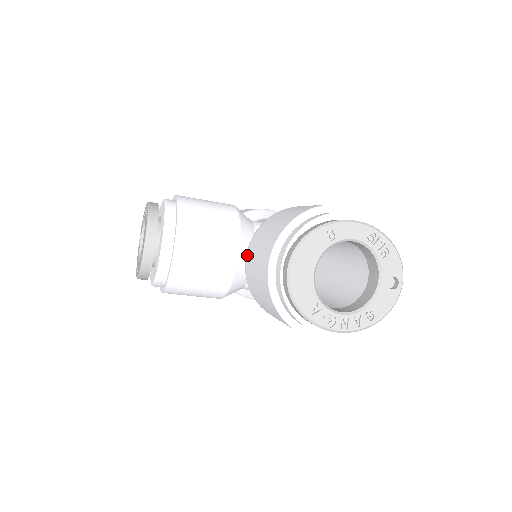
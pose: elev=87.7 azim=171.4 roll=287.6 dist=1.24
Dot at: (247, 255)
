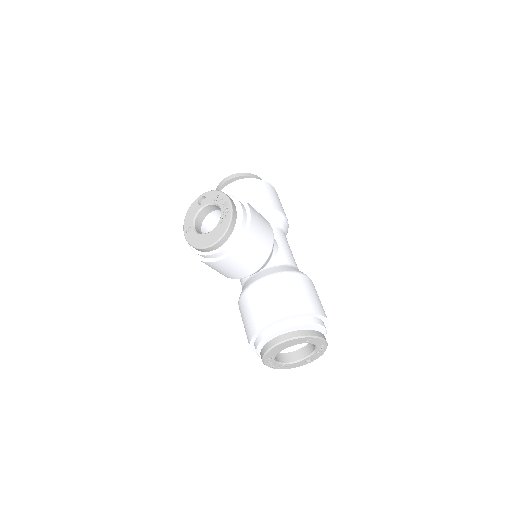
Dot at: (258, 284)
